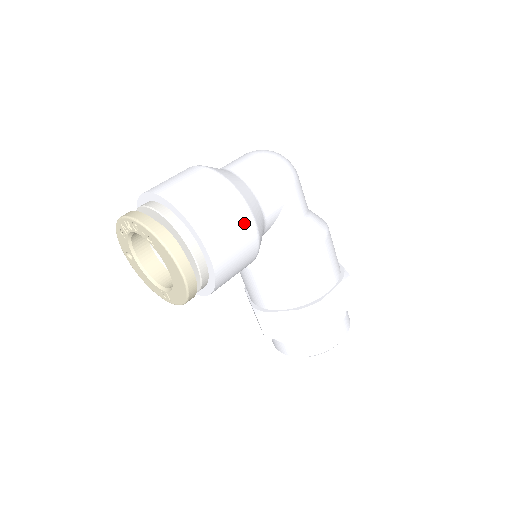
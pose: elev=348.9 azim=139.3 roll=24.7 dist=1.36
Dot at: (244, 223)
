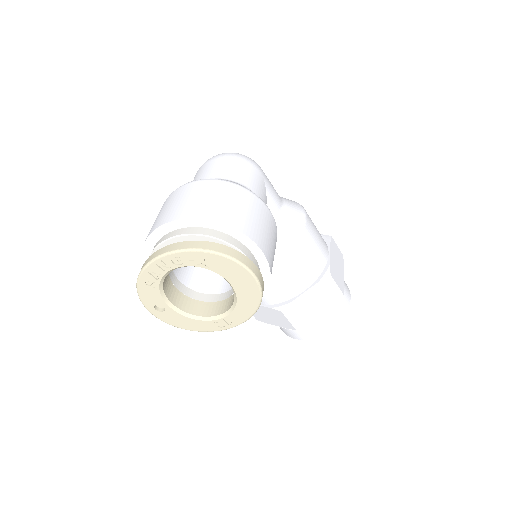
Dot at: (264, 212)
